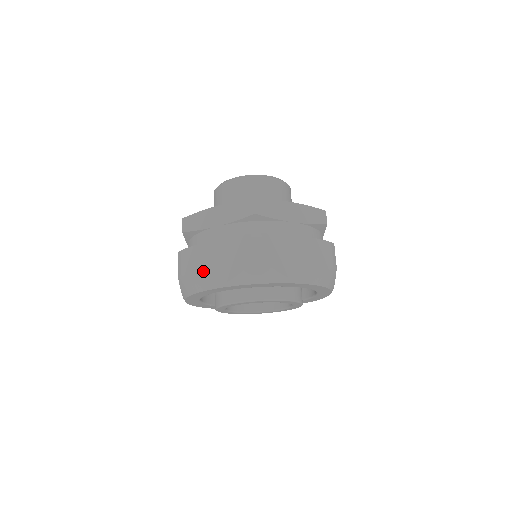
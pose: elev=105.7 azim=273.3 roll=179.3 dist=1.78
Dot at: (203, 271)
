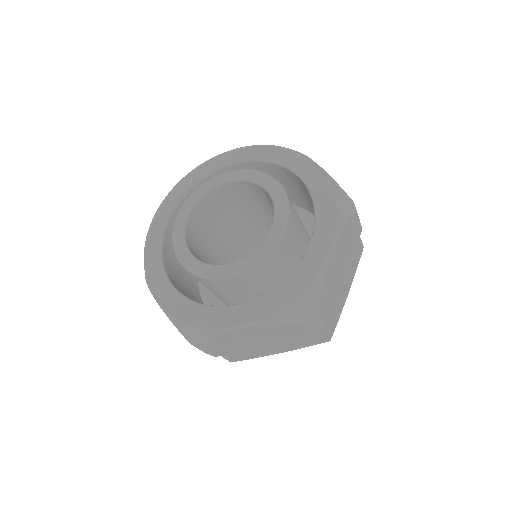
Dot at: occluded
